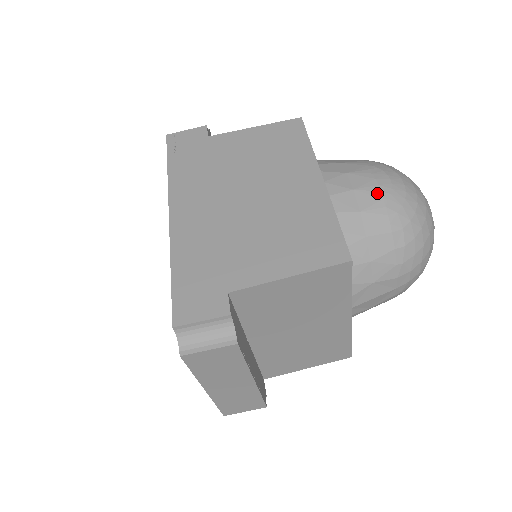
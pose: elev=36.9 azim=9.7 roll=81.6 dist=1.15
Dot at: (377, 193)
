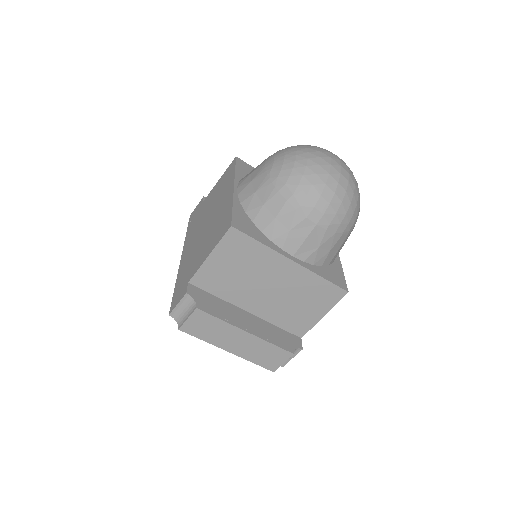
Dot at: (264, 173)
